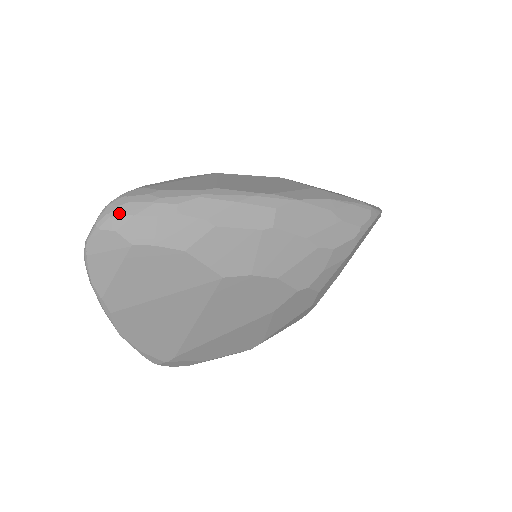
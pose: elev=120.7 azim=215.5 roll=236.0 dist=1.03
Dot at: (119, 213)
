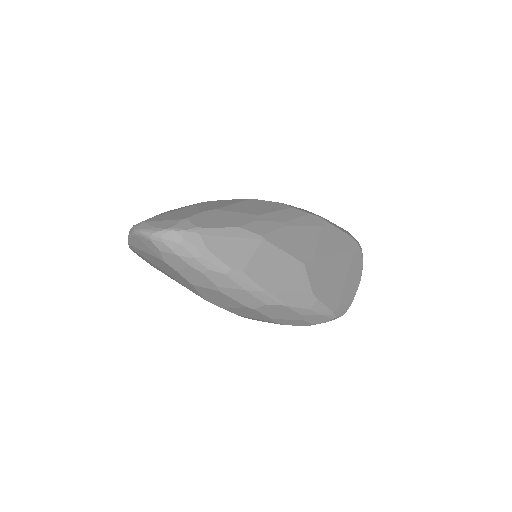
Dot at: (169, 245)
